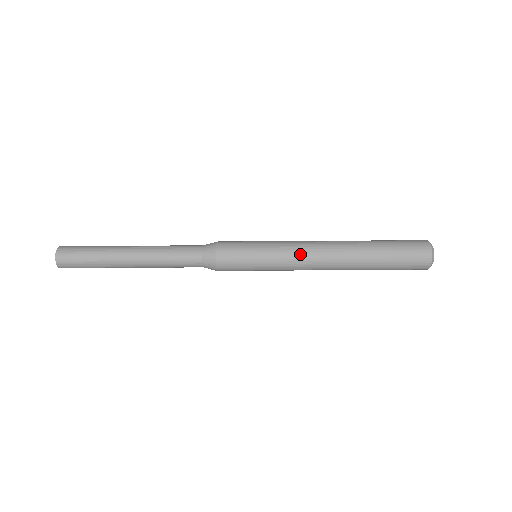
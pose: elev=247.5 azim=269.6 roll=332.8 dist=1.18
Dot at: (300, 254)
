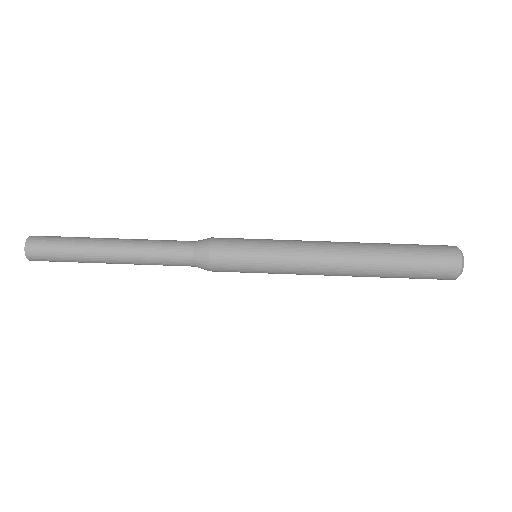
Dot at: (307, 246)
